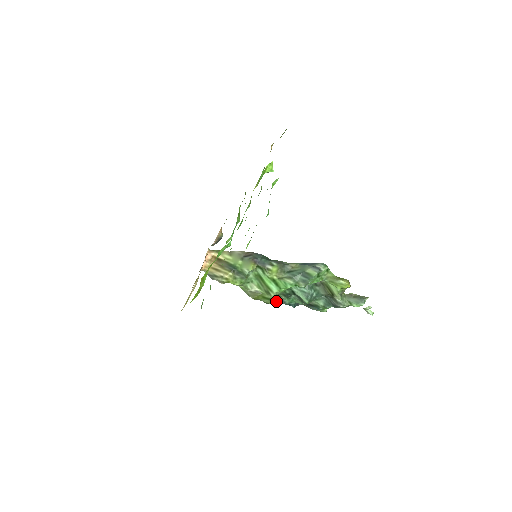
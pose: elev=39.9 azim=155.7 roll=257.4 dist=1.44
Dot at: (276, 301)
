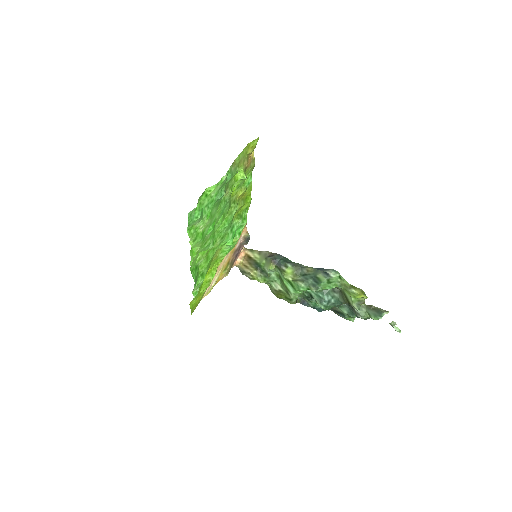
Dot at: (301, 303)
